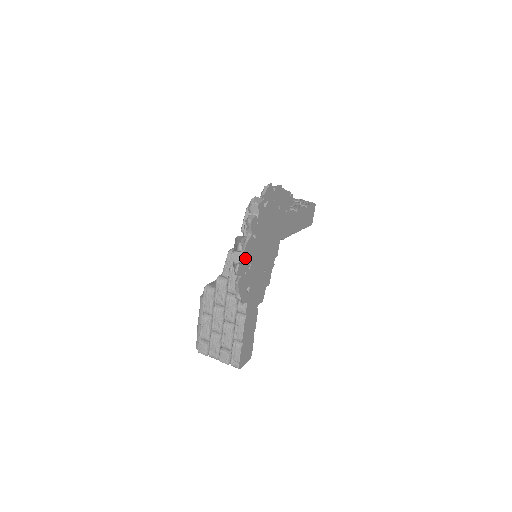
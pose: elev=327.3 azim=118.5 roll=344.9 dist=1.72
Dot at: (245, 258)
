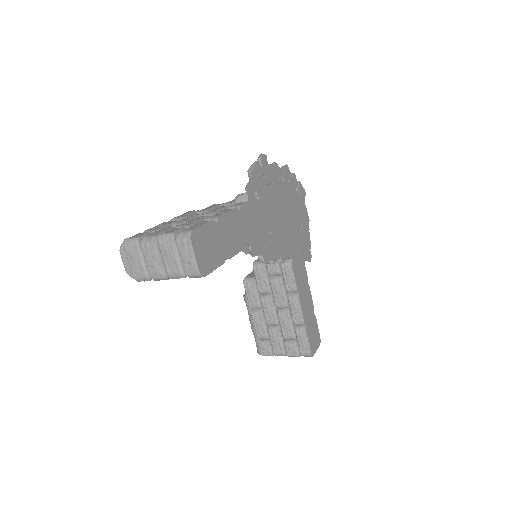
Dot at: (270, 168)
